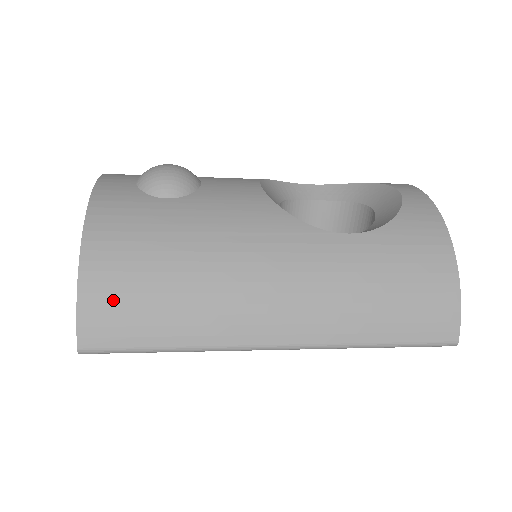
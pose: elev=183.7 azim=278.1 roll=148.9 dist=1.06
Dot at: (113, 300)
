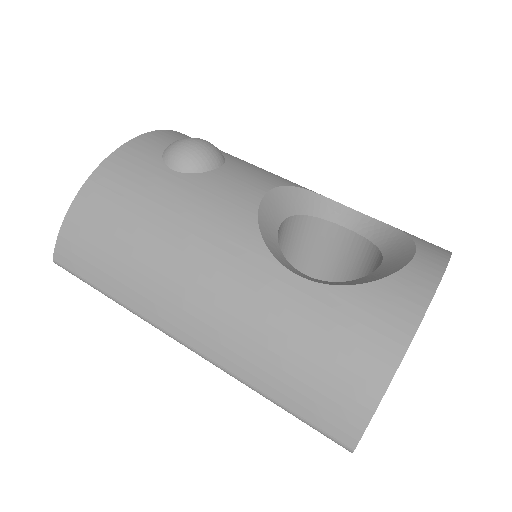
Dot at: (83, 235)
